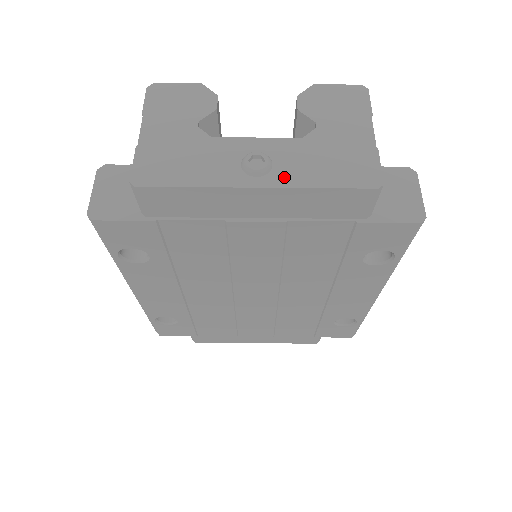
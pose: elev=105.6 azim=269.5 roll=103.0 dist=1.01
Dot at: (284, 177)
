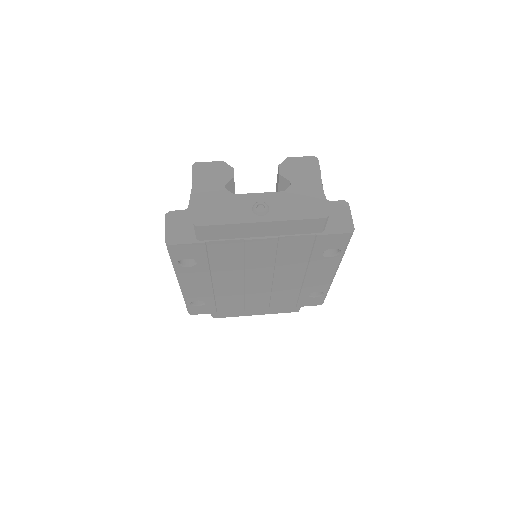
Dot at: (276, 215)
